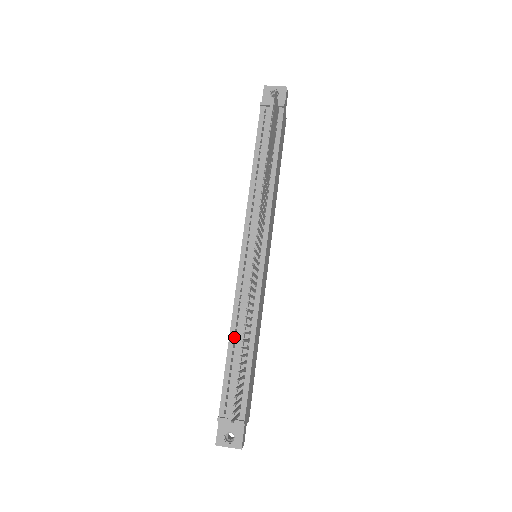
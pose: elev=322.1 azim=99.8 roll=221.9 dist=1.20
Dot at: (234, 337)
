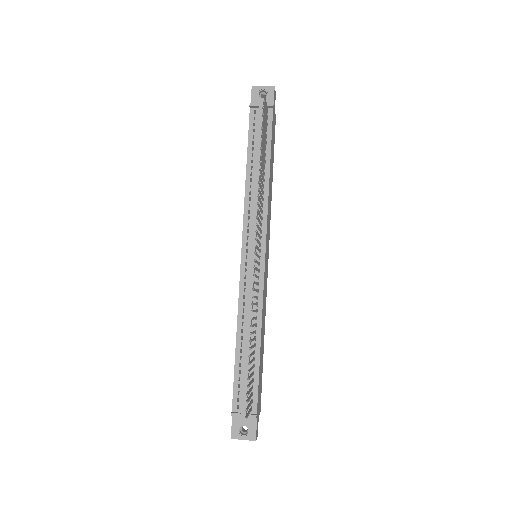
Dot at: (241, 336)
